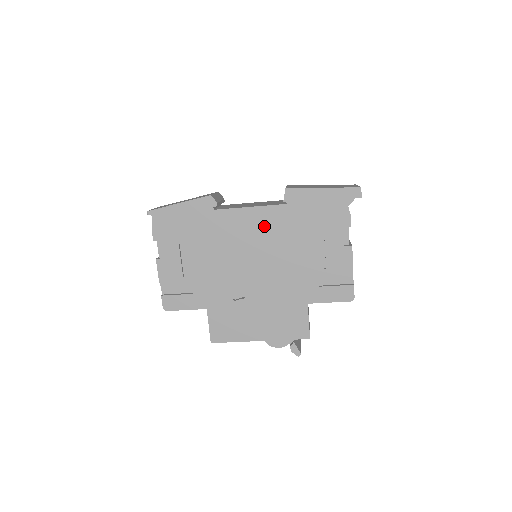
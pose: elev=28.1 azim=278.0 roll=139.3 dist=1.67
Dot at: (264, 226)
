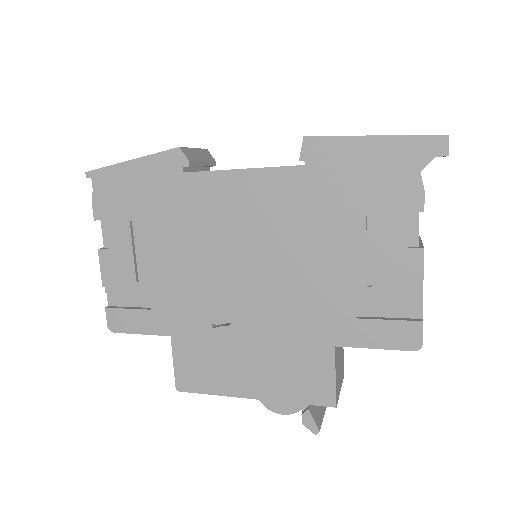
Dot at: (264, 204)
